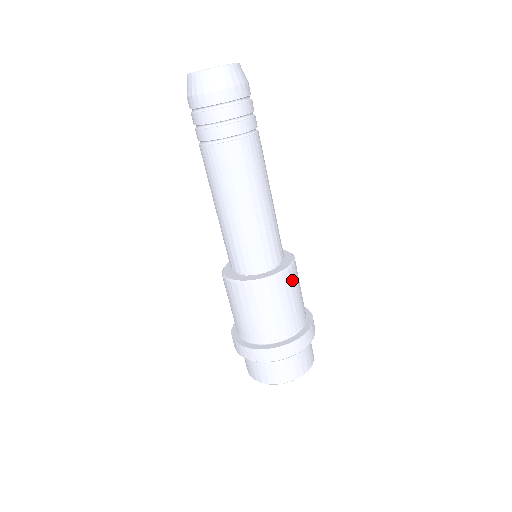
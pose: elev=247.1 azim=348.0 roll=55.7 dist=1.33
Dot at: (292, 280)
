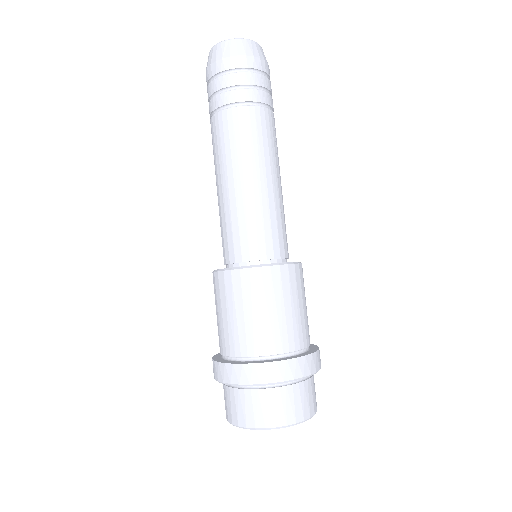
Dot at: occluded
